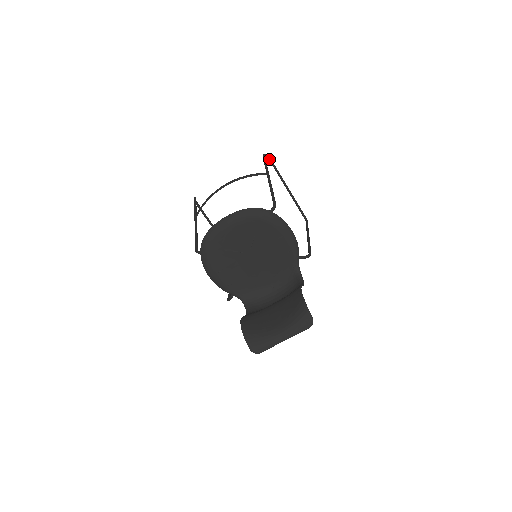
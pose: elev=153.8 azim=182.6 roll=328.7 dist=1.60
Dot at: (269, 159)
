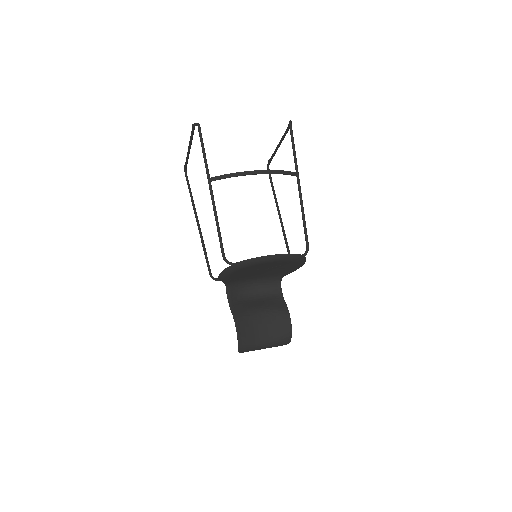
Dot at: occluded
